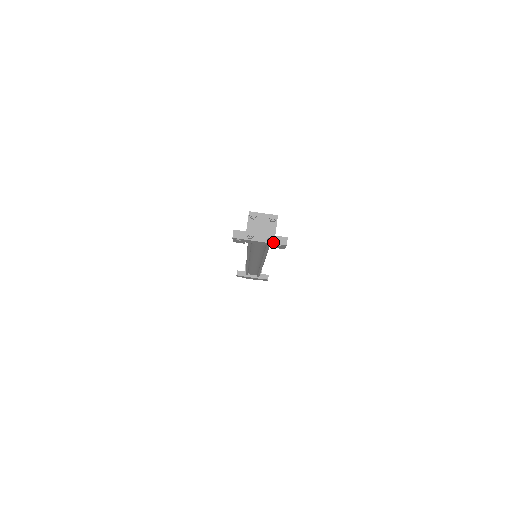
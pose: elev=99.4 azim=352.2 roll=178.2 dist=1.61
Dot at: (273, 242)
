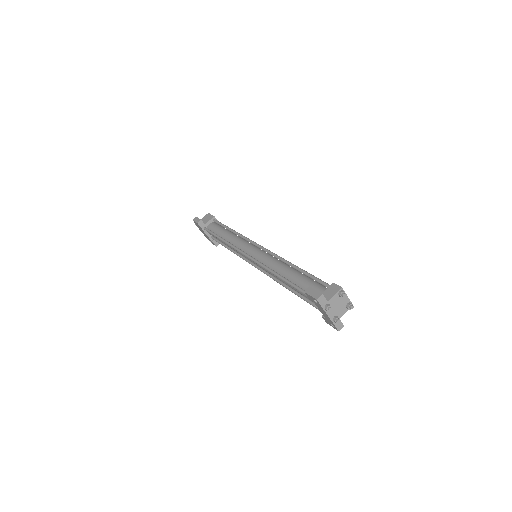
Dot at: (335, 323)
